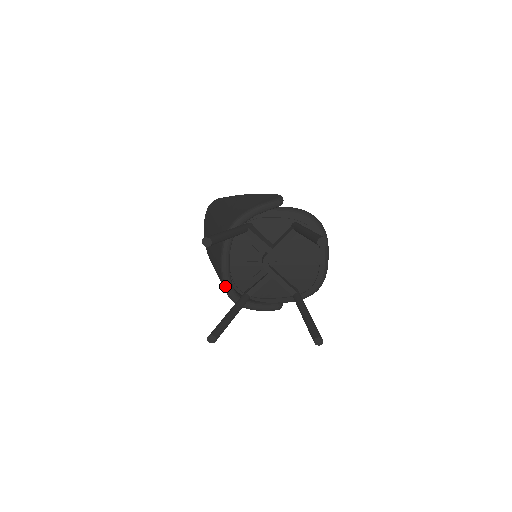
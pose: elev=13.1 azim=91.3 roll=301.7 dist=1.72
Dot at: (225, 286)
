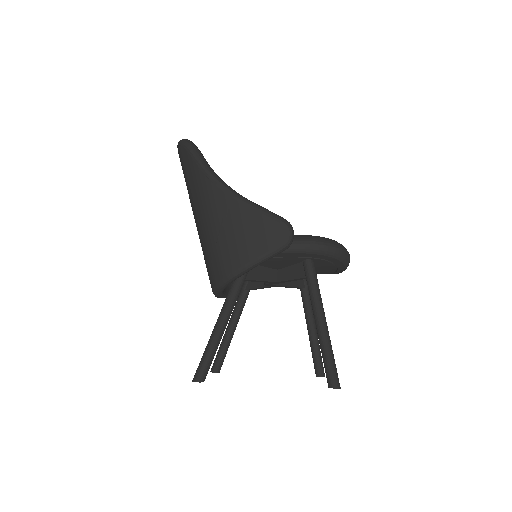
Dot at: occluded
